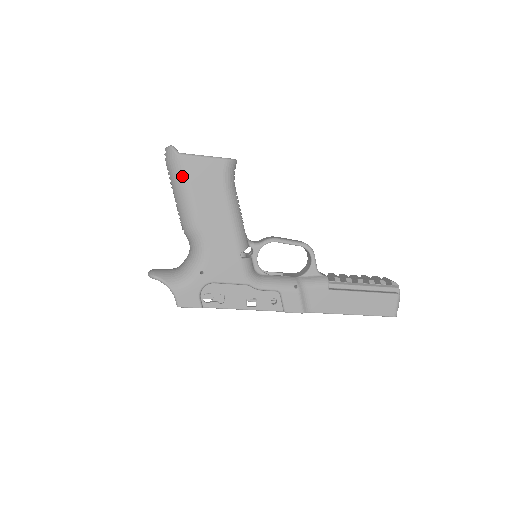
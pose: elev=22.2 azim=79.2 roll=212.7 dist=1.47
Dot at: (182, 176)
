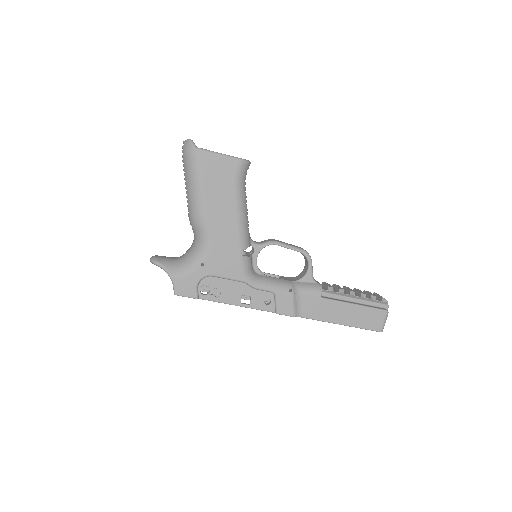
Dot at: (196, 170)
